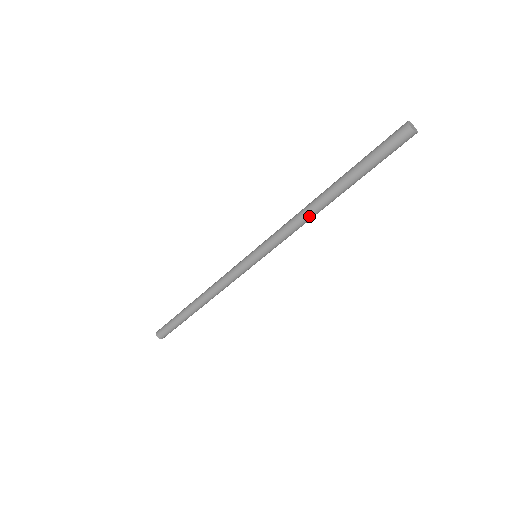
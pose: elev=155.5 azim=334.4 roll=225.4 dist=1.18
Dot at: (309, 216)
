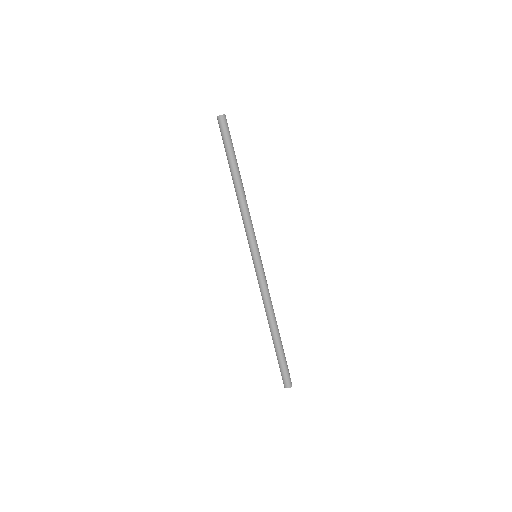
Dot at: (243, 201)
